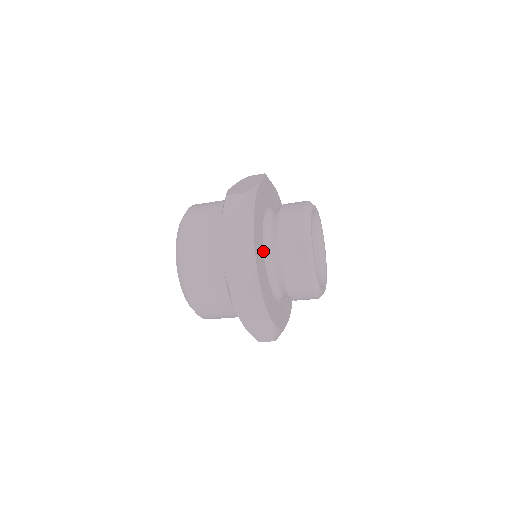
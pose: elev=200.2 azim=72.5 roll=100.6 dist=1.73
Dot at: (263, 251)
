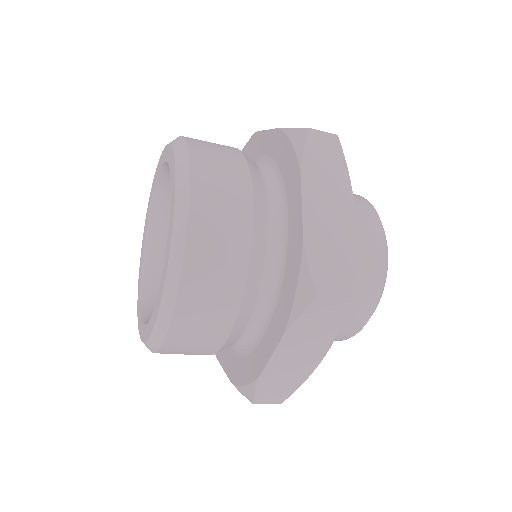
Dot at: occluded
